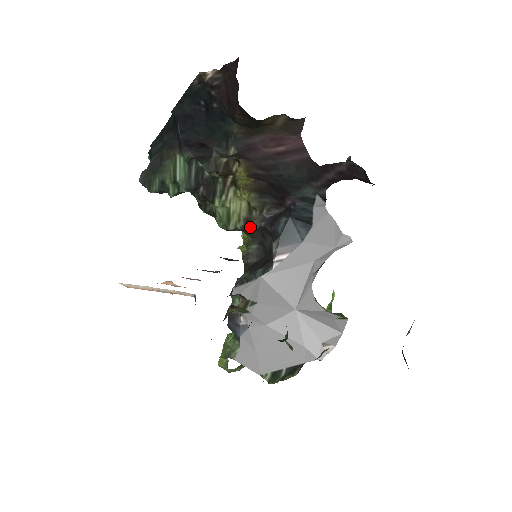
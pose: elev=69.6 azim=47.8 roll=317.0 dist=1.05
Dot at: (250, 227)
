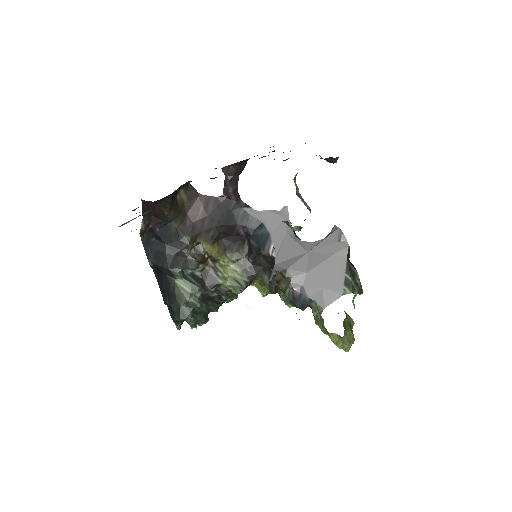
Dot at: (250, 272)
